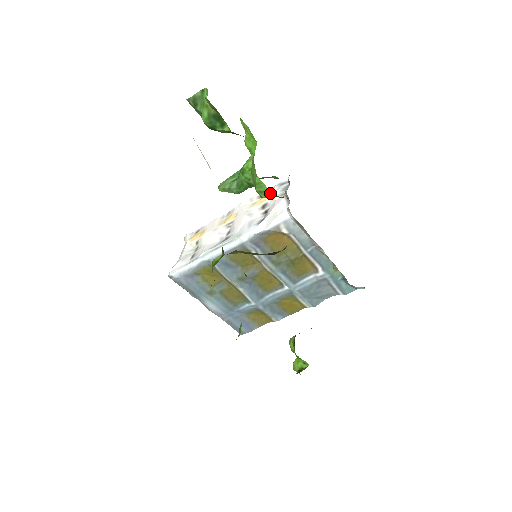
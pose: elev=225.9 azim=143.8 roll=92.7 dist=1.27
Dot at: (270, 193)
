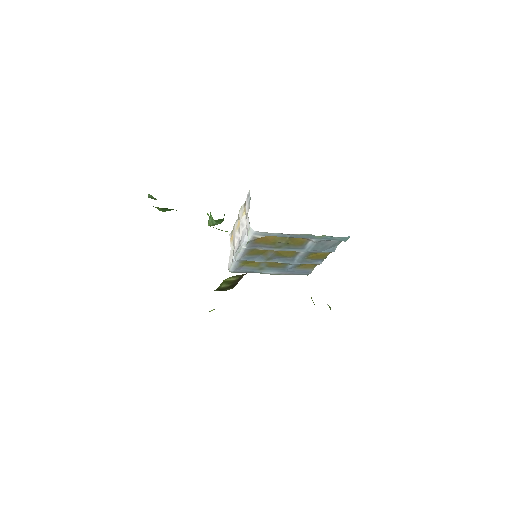
Dot at: occluded
